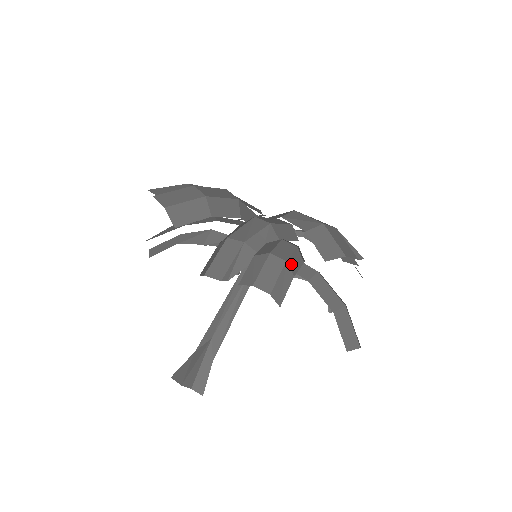
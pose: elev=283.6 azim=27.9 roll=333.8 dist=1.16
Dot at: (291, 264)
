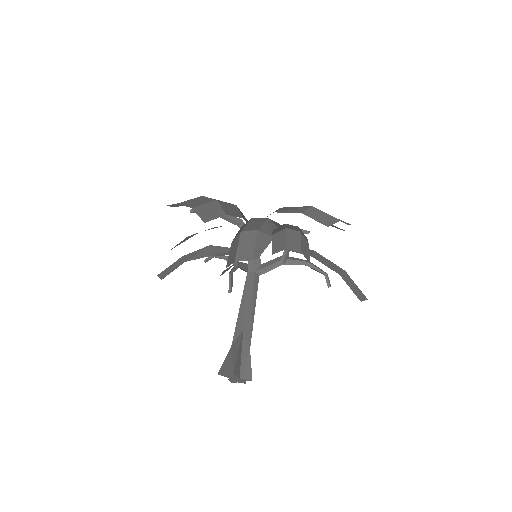
Dot at: (303, 235)
